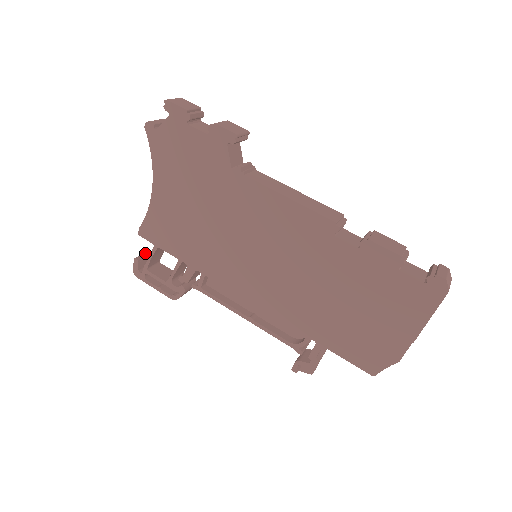
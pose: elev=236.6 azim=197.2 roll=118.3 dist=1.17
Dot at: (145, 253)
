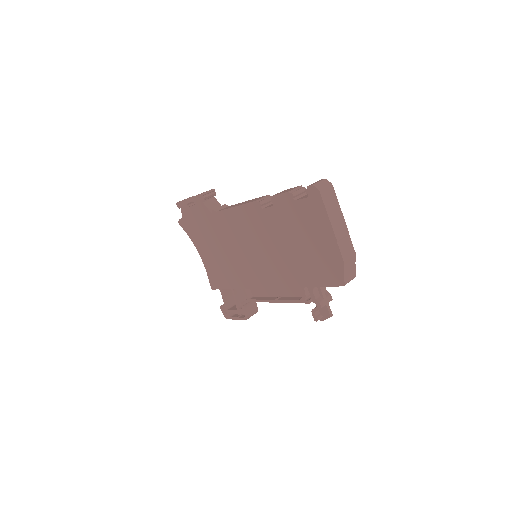
Dot at: occluded
